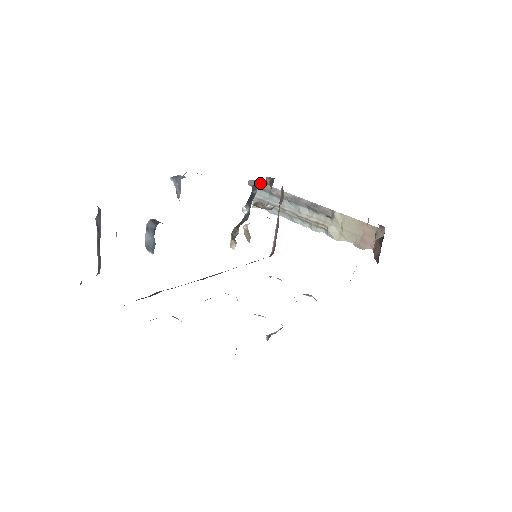
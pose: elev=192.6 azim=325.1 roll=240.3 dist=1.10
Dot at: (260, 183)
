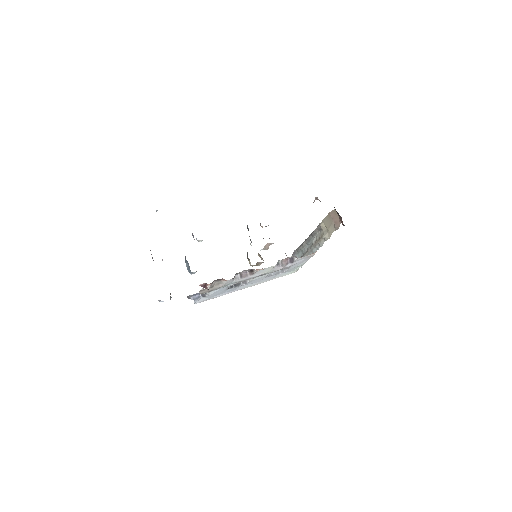
Dot at: (295, 250)
